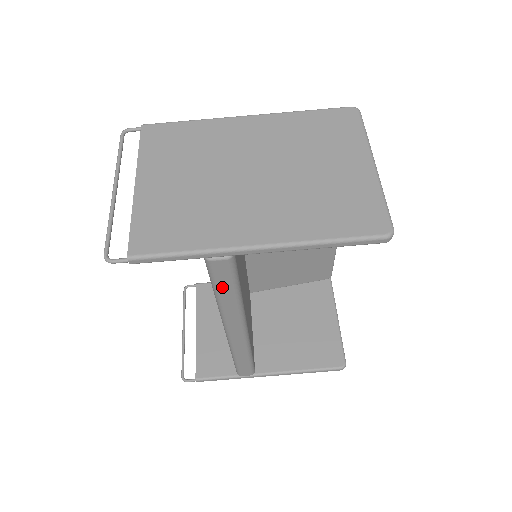
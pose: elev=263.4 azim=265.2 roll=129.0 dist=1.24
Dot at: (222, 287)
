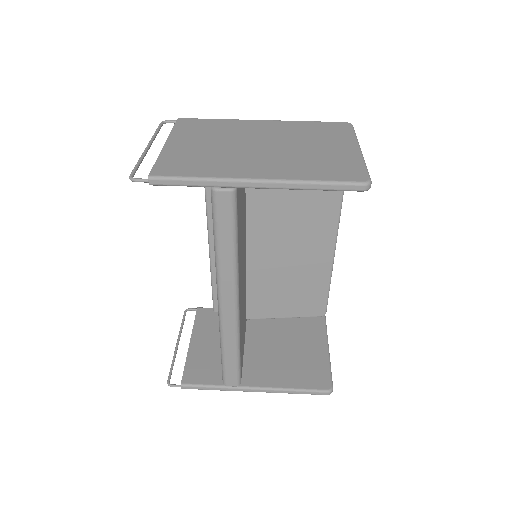
Dot at: (222, 230)
